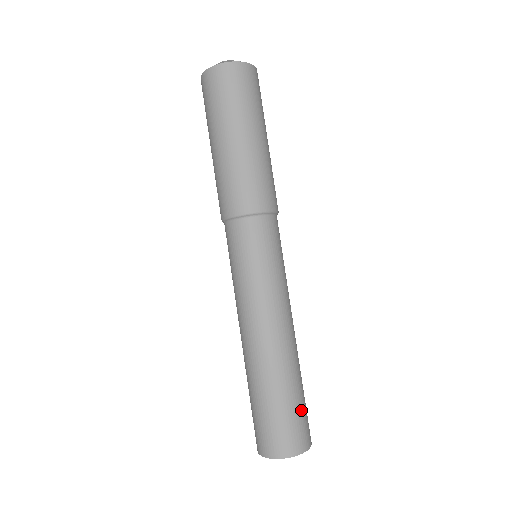
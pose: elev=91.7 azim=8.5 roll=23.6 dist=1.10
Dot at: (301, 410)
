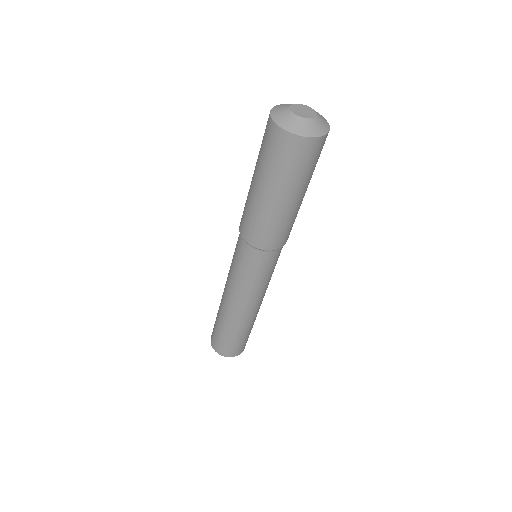
Dot at: occluded
